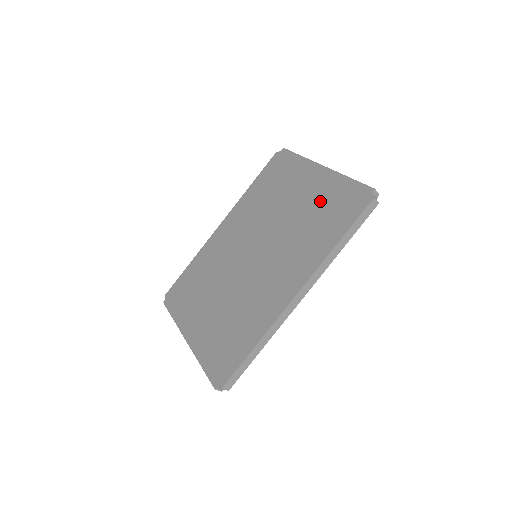
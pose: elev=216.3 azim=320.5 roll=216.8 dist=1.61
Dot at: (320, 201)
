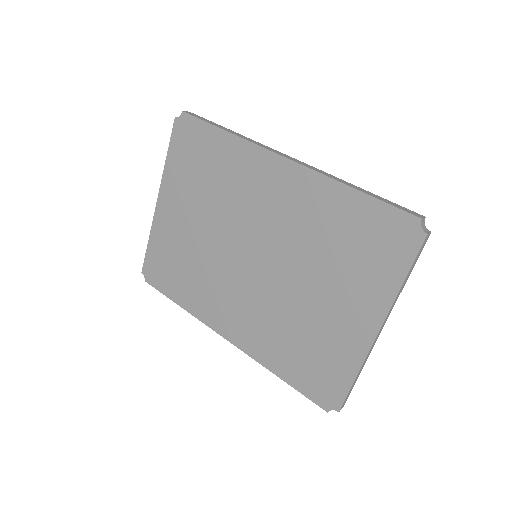
Dot at: (323, 342)
